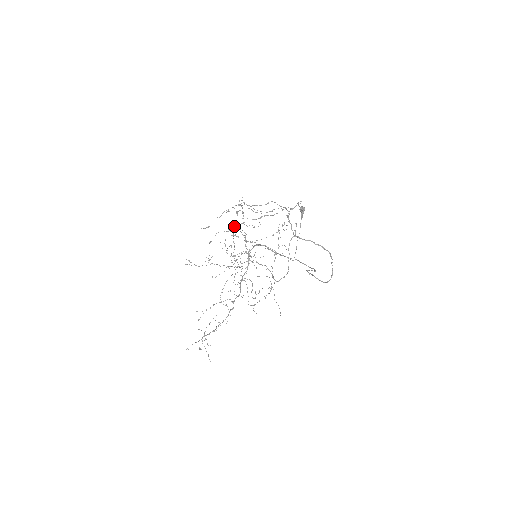
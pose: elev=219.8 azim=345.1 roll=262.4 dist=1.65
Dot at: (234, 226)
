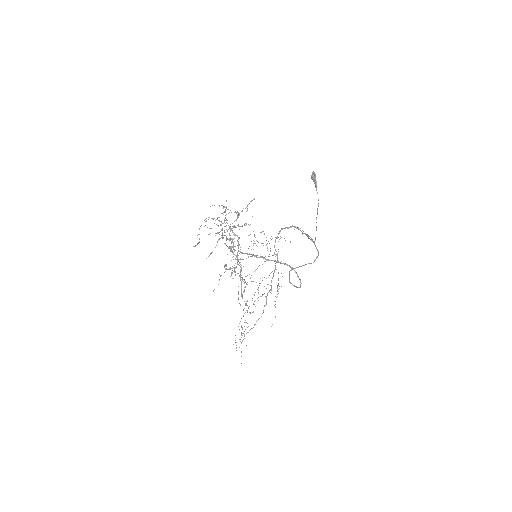
Dot at: (222, 234)
